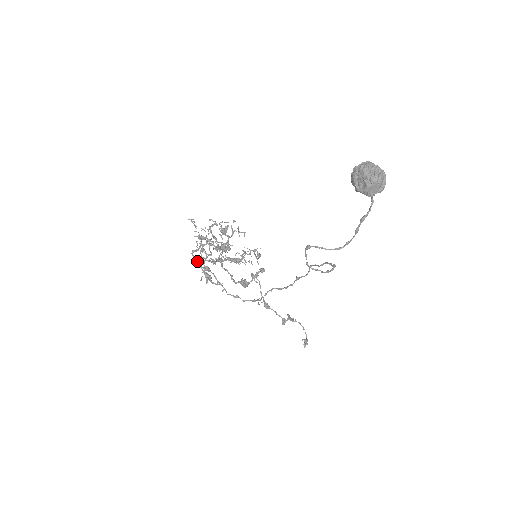
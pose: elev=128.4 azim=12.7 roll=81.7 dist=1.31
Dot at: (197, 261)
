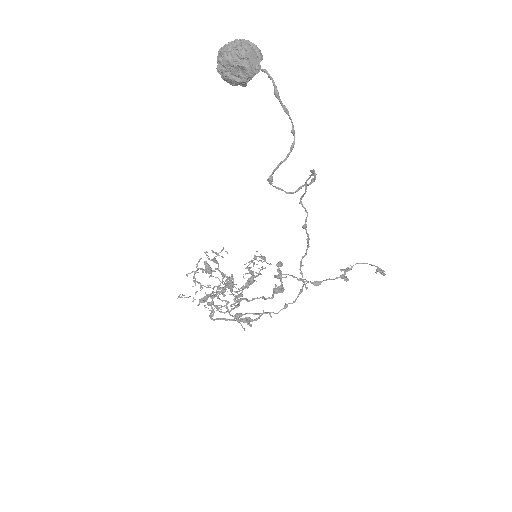
Dot at: occluded
